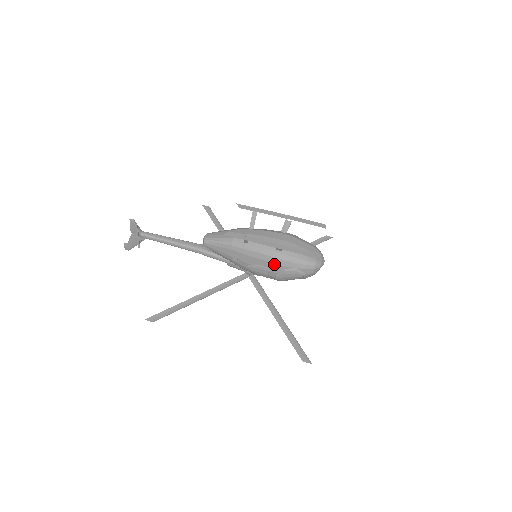
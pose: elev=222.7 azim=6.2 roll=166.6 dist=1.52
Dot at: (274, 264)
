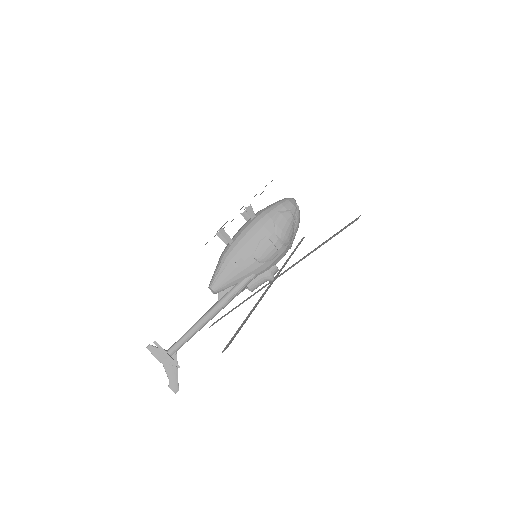
Dot at: (263, 227)
